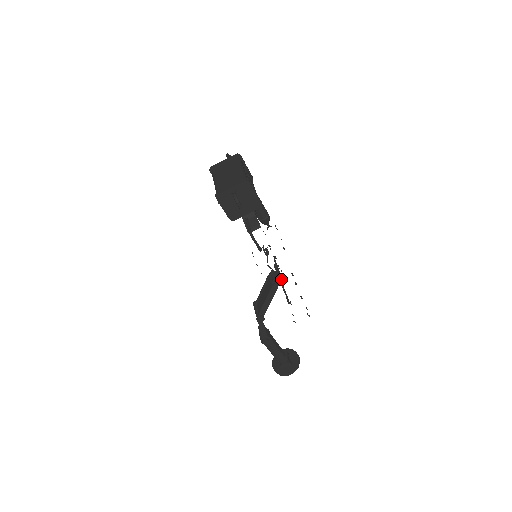
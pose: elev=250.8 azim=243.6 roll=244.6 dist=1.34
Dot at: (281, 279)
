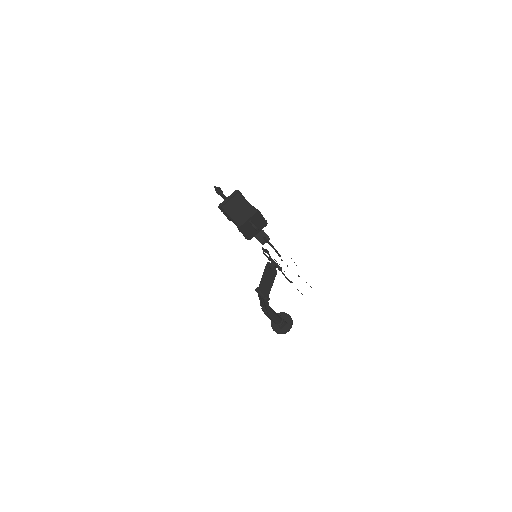
Dot at: (279, 267)
